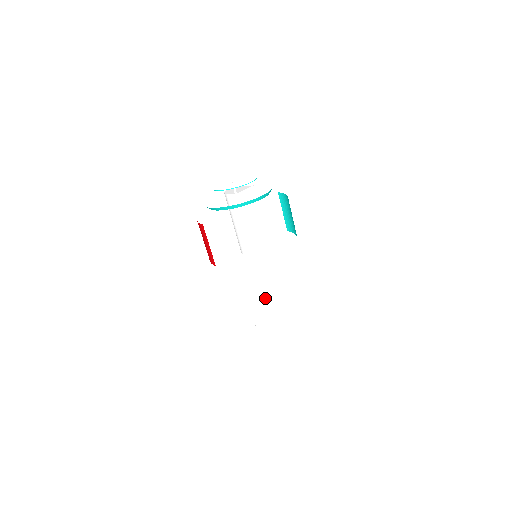
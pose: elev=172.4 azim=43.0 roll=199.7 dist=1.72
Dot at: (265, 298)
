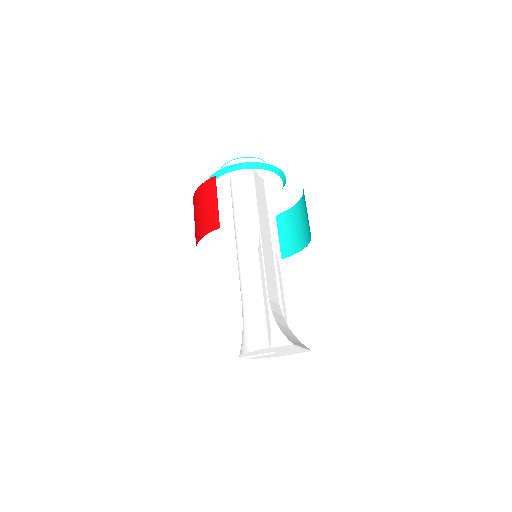
Dot at: (269, 301)
